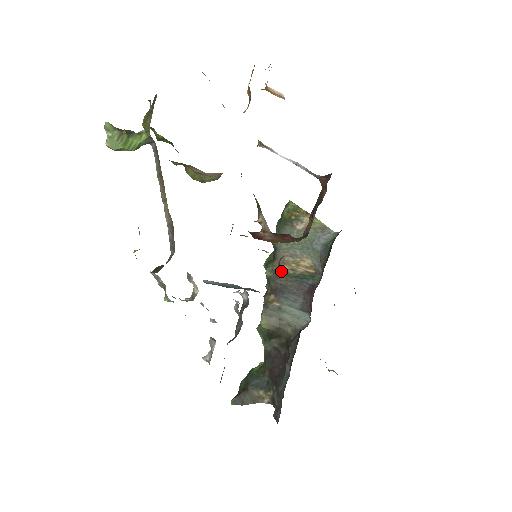
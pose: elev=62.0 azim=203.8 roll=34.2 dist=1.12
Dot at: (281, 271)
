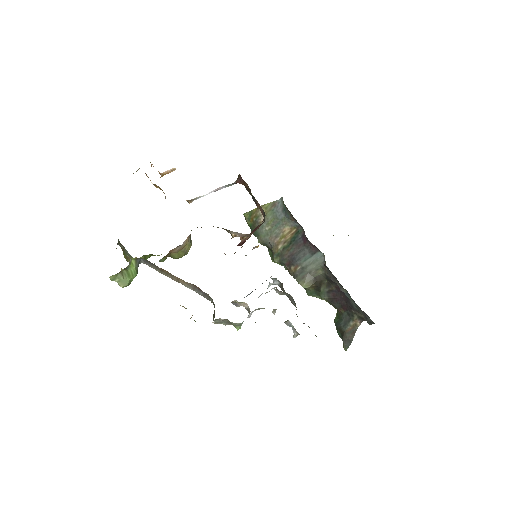
Dot at: (281, 250)
